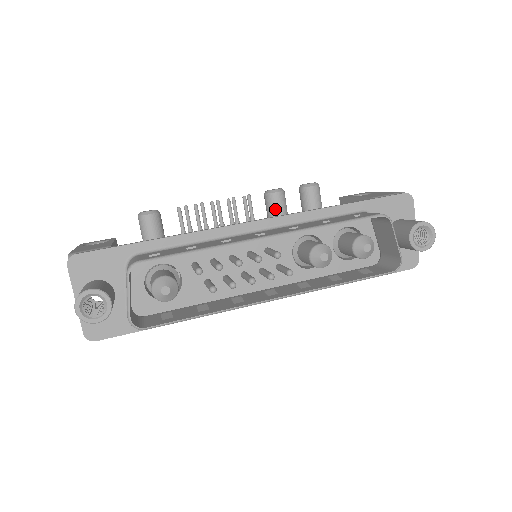
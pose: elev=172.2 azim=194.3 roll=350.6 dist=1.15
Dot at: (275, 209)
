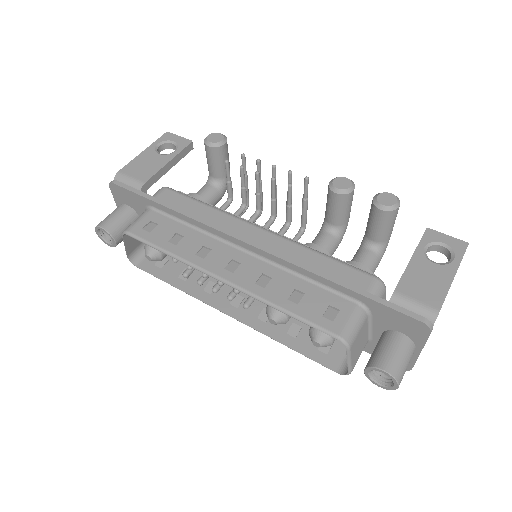
Dot at: (330, 205)
